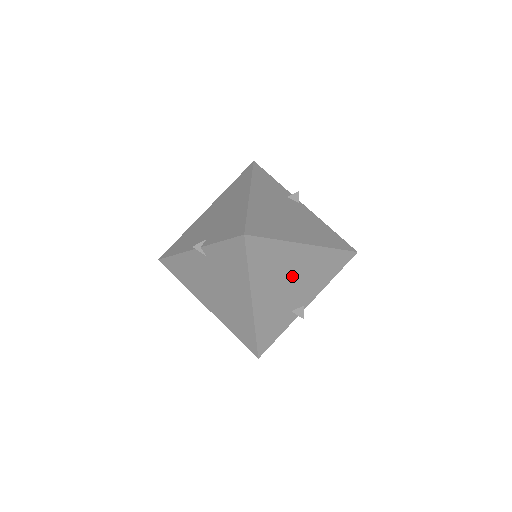
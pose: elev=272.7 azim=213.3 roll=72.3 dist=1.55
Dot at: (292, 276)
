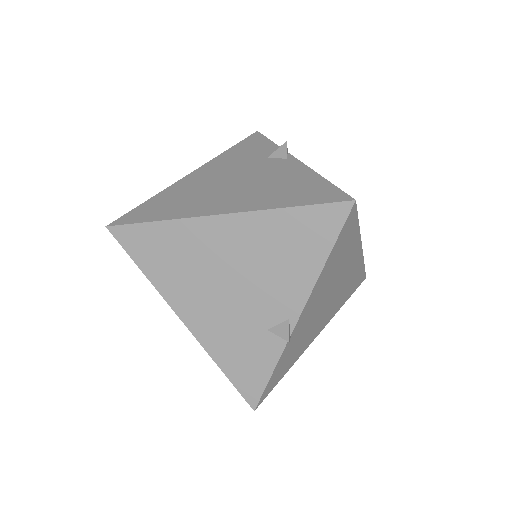
Dot at: (228, 271)
